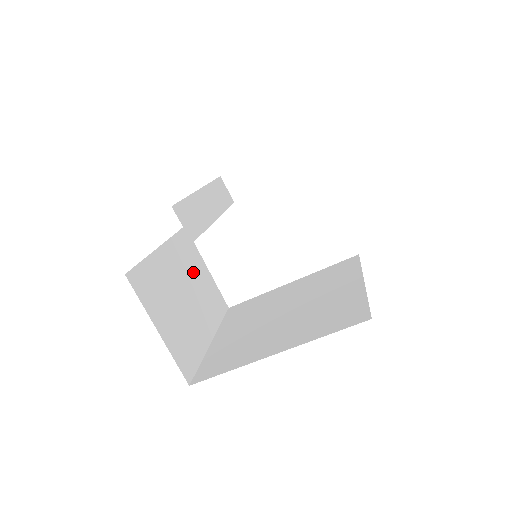
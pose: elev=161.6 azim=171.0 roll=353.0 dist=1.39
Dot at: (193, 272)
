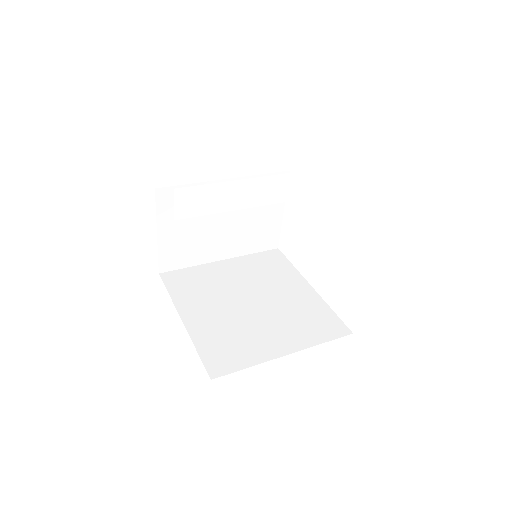
Dot at: (255, 209)
